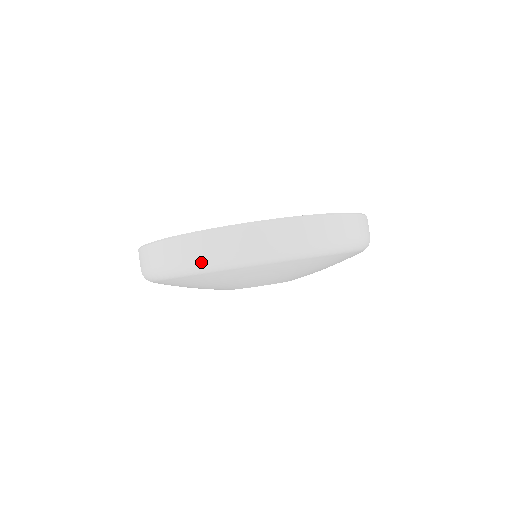
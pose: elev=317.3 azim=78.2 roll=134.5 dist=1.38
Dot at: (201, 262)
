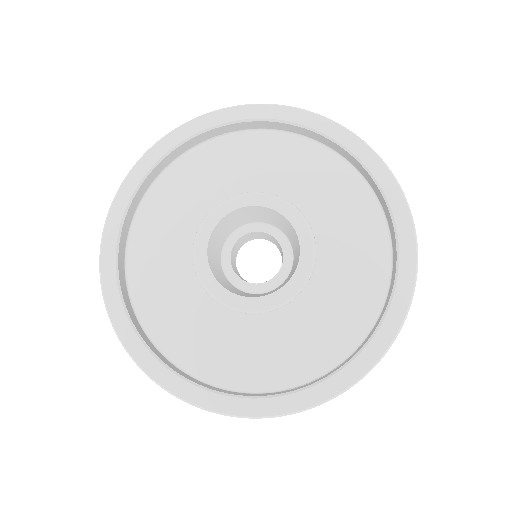
Dot at: occluded
